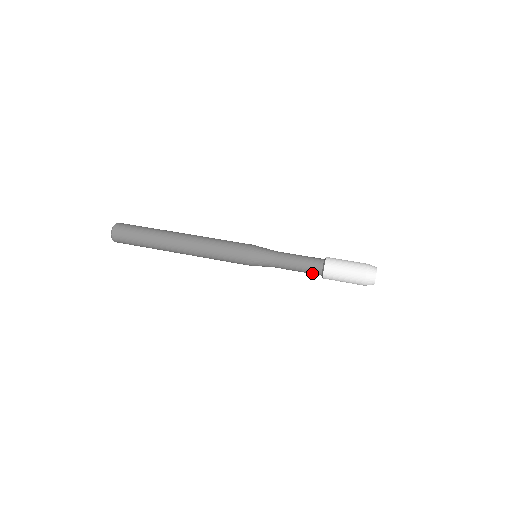
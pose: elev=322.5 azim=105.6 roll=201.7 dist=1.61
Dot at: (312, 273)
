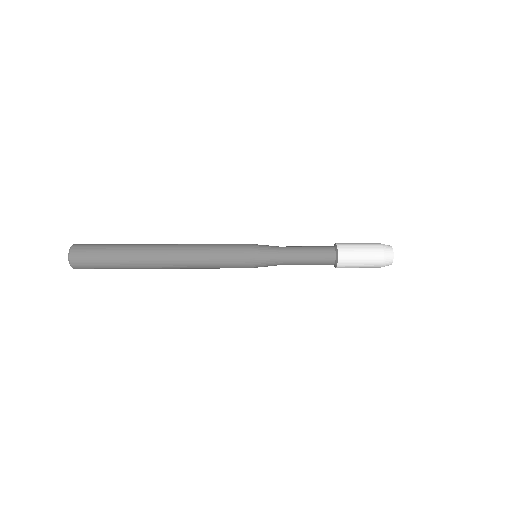
Dot at: (324, 252)
